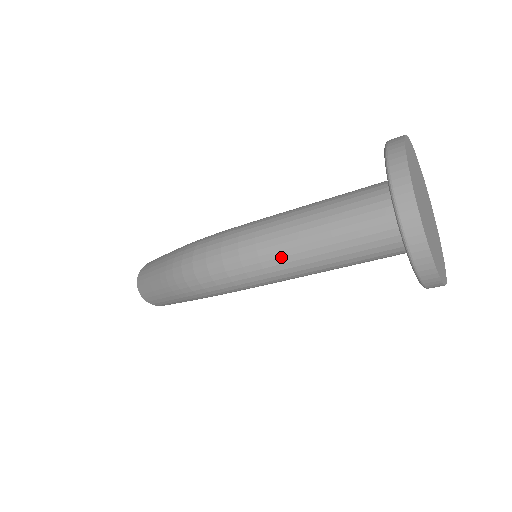
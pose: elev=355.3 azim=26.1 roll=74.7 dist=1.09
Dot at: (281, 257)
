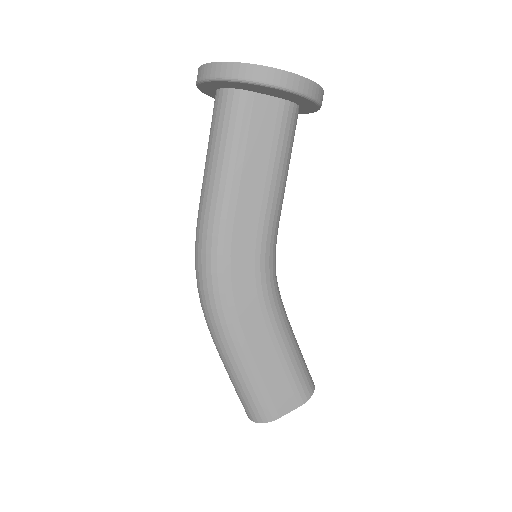
Dot at: (204, 194)
